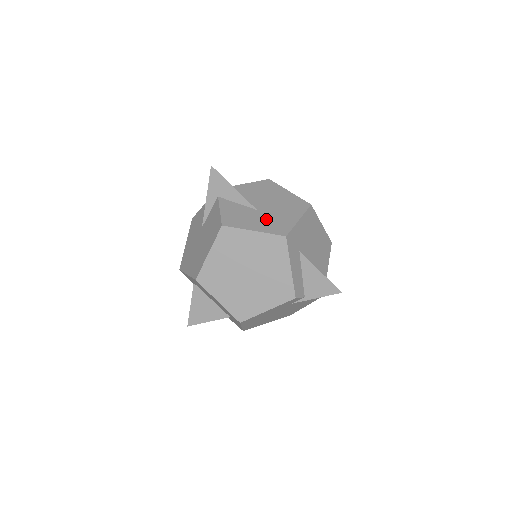
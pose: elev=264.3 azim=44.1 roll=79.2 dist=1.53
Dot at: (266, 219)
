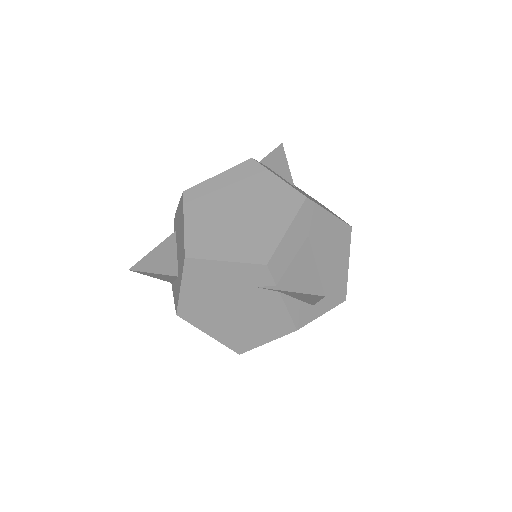
Dot at: occluded
